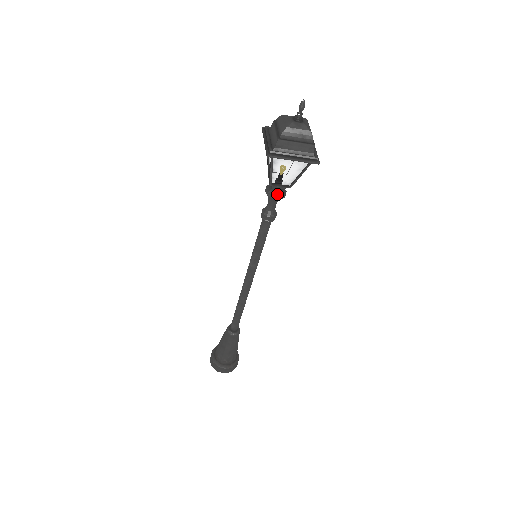
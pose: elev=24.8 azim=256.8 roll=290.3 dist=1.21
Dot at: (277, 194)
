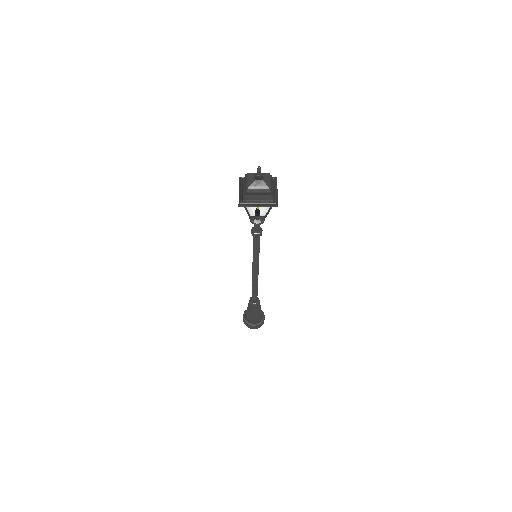
Dot at: (257, 222)
